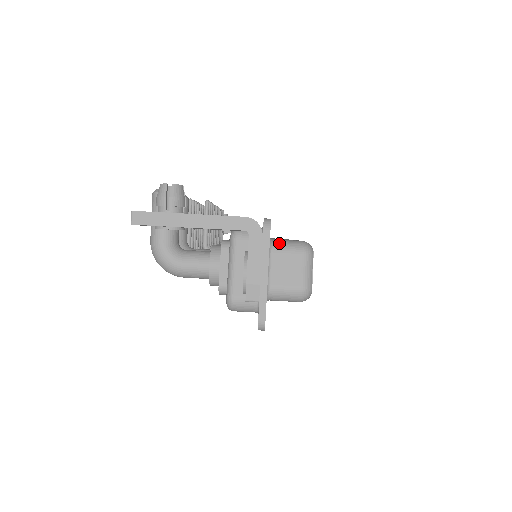
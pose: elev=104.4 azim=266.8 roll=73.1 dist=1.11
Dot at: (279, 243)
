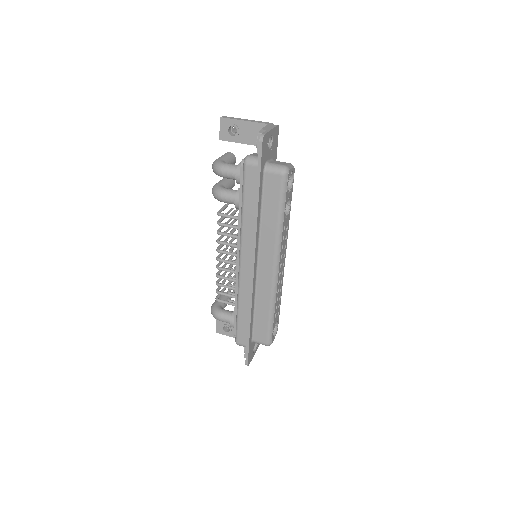
Dot at: occluded
